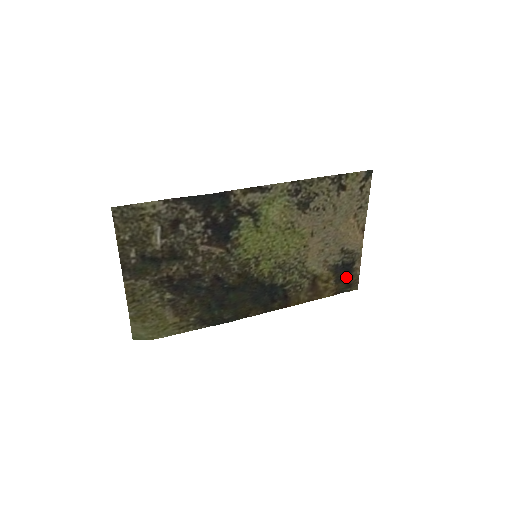
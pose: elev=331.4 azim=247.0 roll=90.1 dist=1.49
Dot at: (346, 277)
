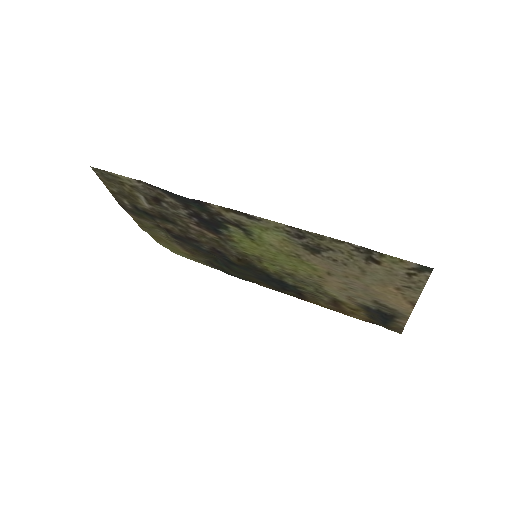
Dot at: (381, 321)
